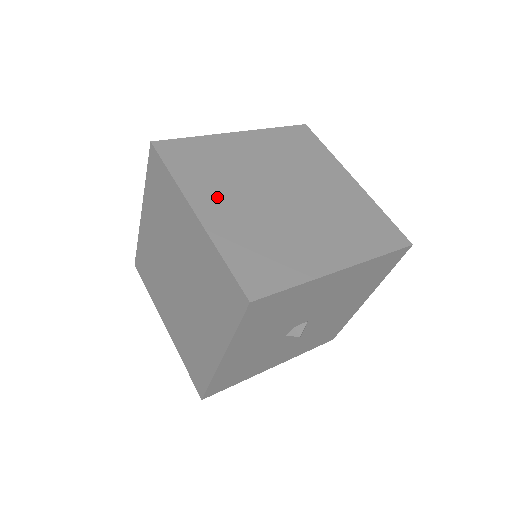
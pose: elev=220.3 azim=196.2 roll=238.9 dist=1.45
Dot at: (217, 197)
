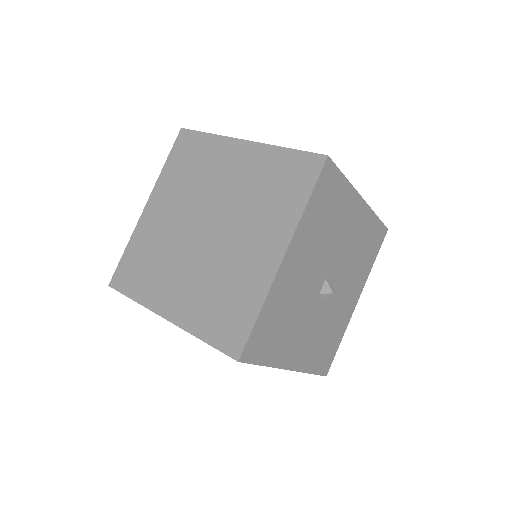
Dot at: (169, 287)
